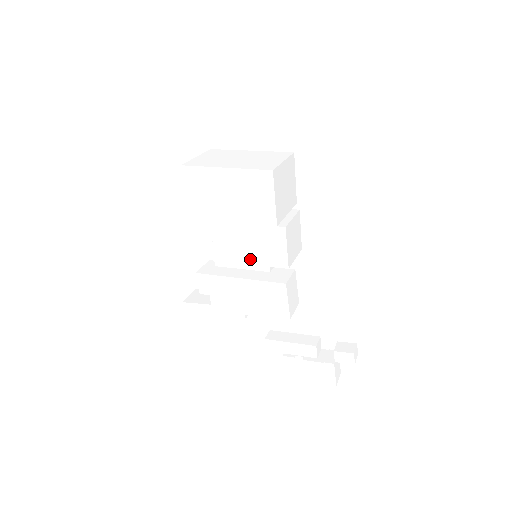
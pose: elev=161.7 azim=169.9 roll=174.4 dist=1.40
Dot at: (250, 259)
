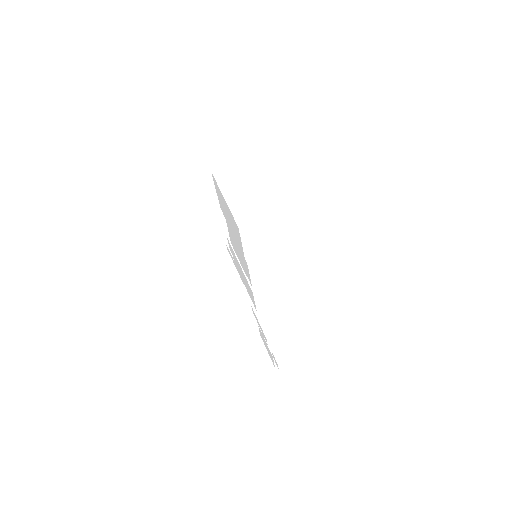
Dot at: (240, 260)
